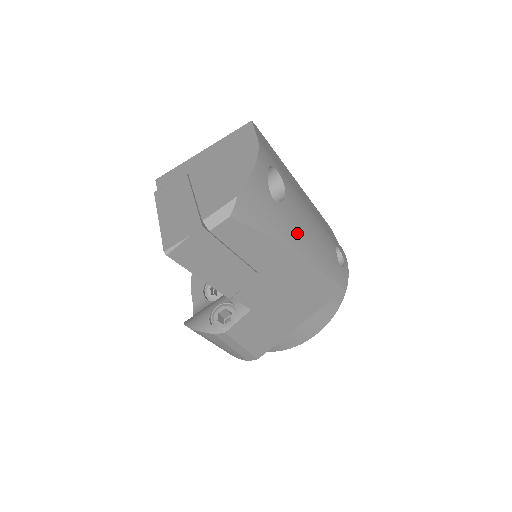
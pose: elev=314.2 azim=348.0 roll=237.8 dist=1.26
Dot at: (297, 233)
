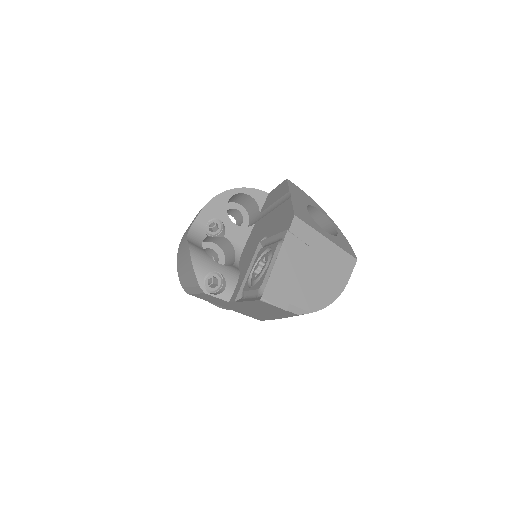
Dot at: occluded
